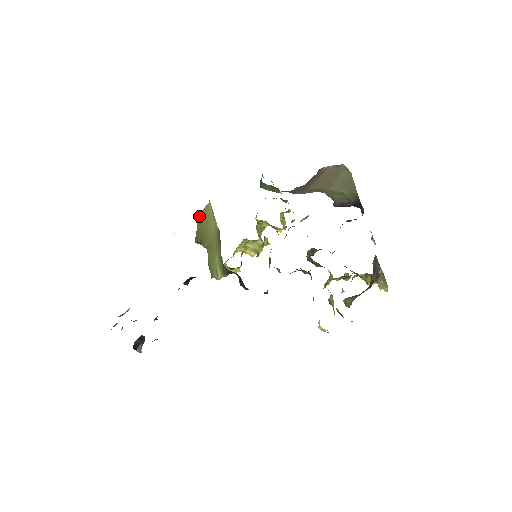
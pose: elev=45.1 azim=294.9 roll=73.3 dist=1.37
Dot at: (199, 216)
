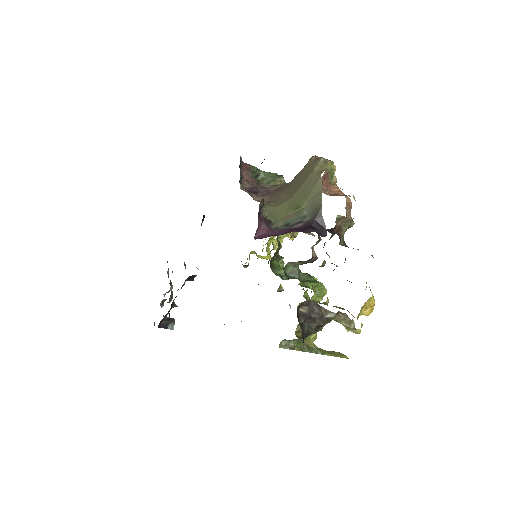
Dot at: occluded
